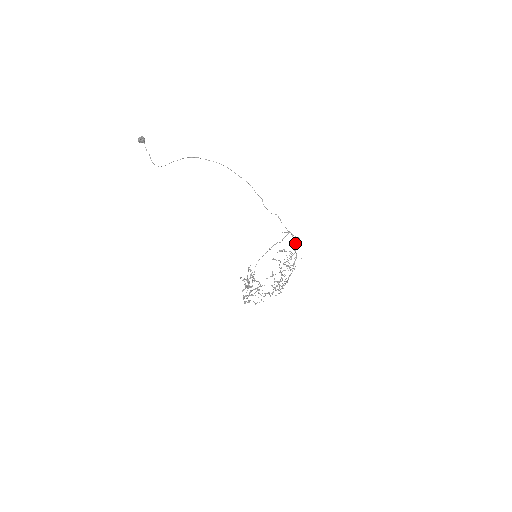
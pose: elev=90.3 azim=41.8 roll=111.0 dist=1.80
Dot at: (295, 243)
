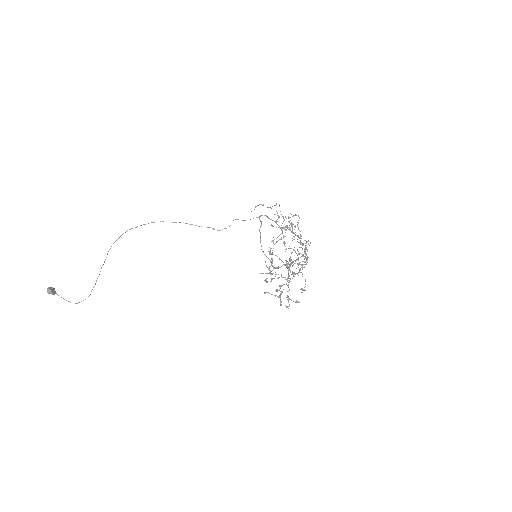
Dot at: (274, 221)
